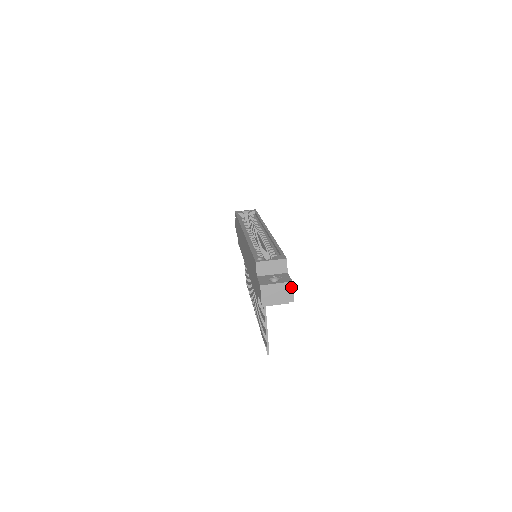
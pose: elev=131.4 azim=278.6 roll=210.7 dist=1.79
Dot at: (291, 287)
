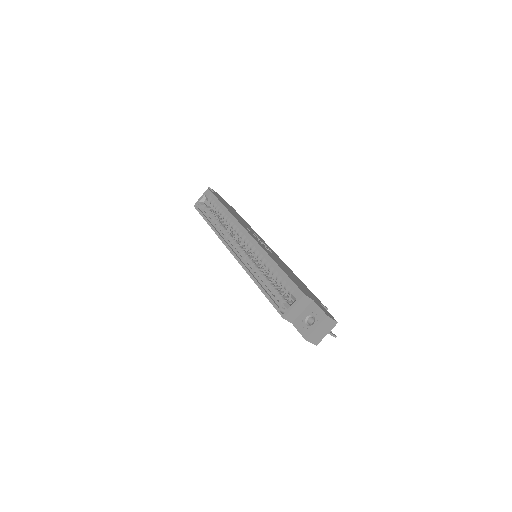
Dot at: (329, 319)
